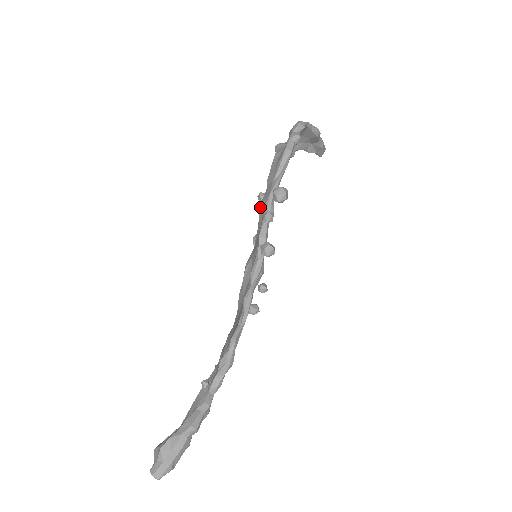
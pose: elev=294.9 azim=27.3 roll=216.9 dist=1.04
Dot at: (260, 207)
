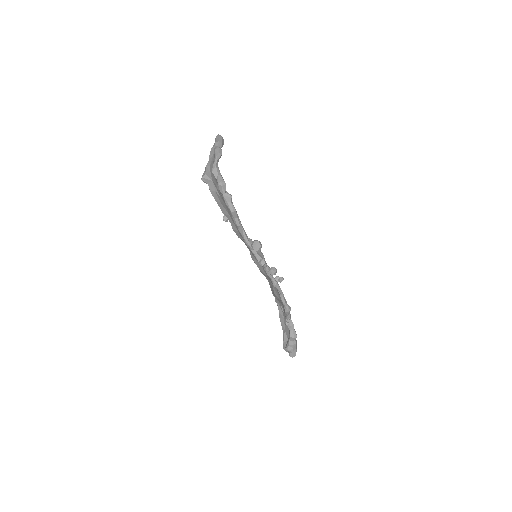
Dot at: occluded
